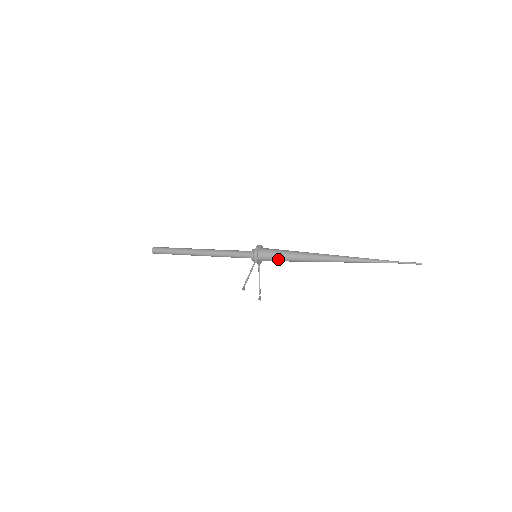
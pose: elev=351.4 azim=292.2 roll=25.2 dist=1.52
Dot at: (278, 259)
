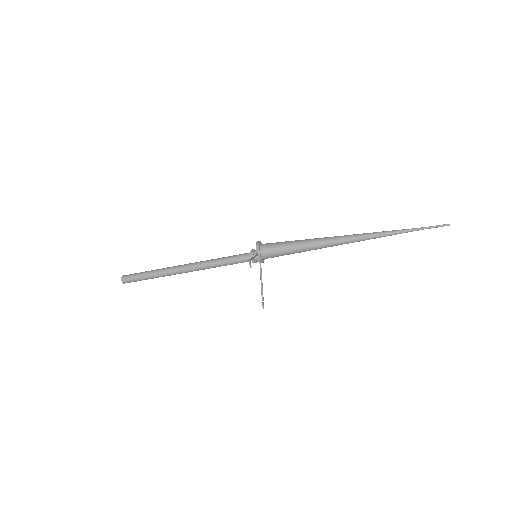
Dot at: (284, 249)
